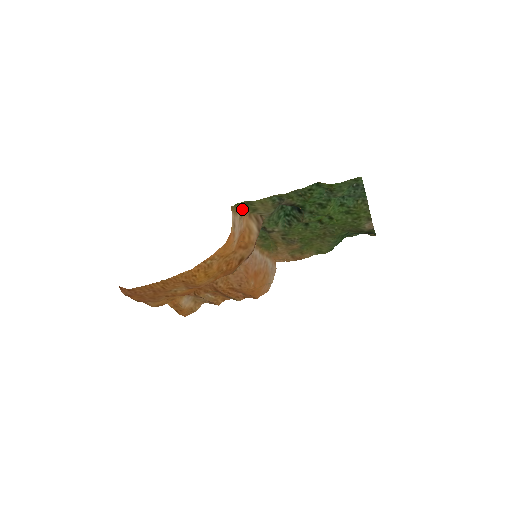
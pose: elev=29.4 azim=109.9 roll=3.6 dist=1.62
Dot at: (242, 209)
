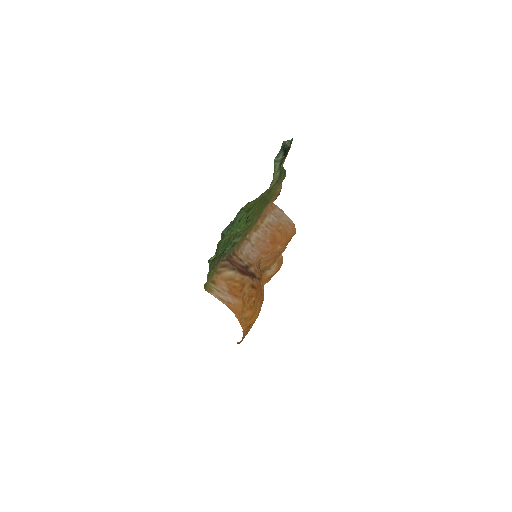
Dot at: (210, 282)
